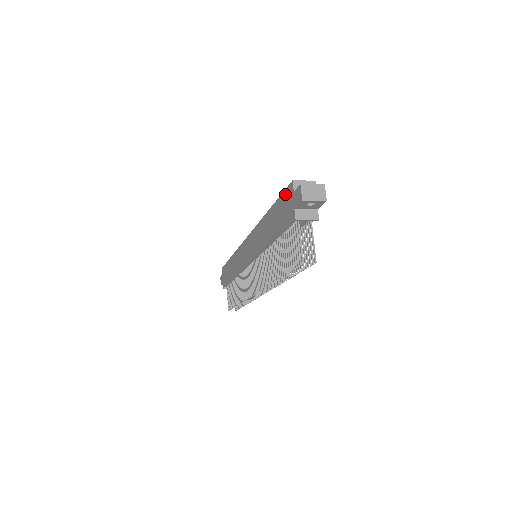
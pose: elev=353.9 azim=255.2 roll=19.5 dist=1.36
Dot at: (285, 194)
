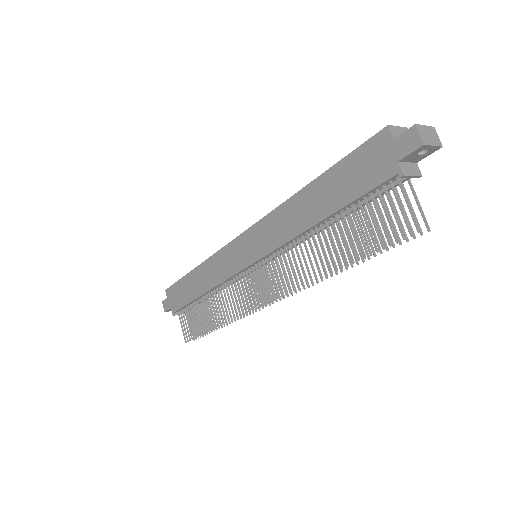
Dot at: (365, 148)
